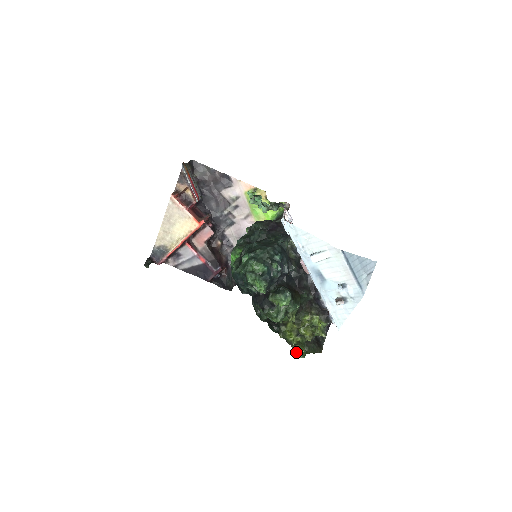
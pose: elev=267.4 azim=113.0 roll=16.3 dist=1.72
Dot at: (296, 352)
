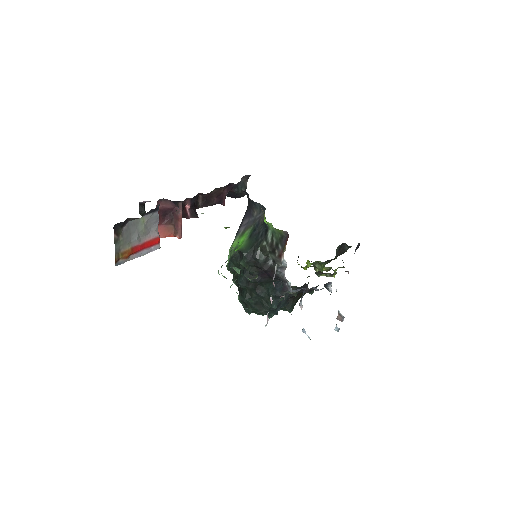
Dot at: occluded
